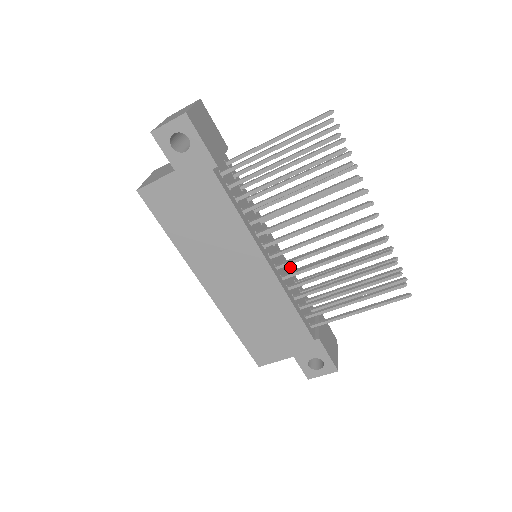
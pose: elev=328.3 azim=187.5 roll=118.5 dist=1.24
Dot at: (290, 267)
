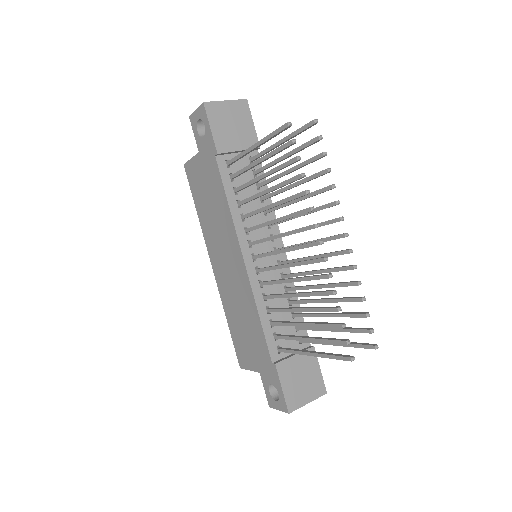
Dot at: (294, 285)
